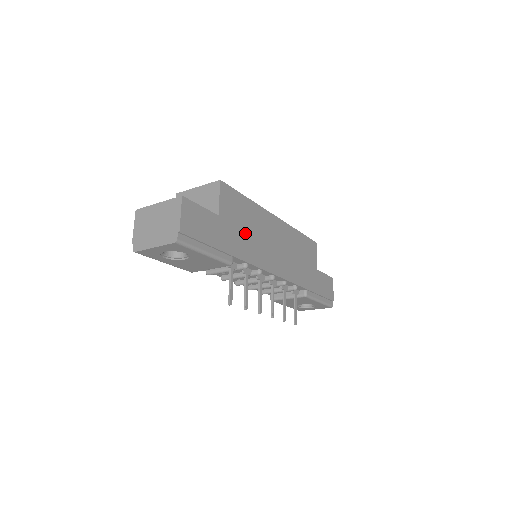
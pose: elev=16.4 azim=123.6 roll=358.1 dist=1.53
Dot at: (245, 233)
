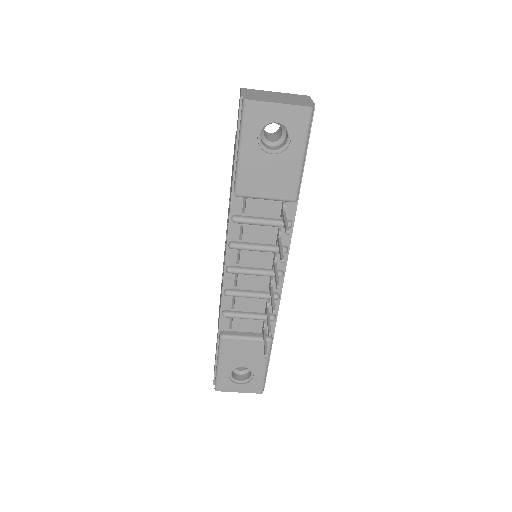
Dot at: occluded
